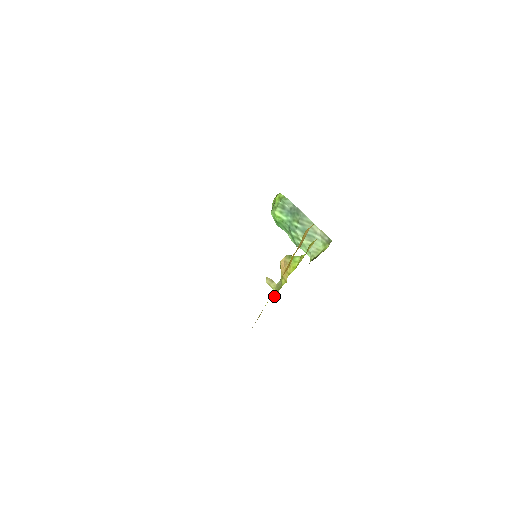
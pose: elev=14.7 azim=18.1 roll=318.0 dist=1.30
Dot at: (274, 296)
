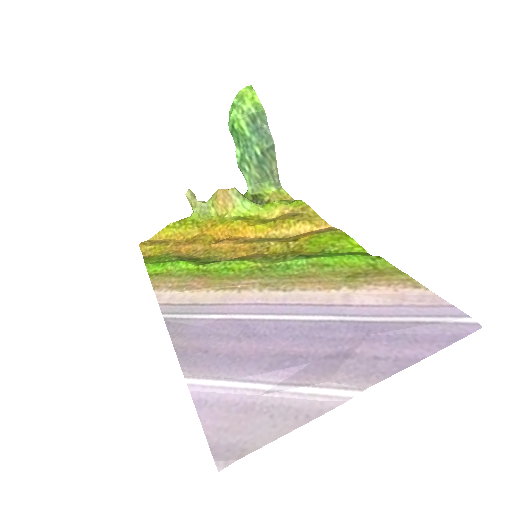
Dot at: (191, 217)
